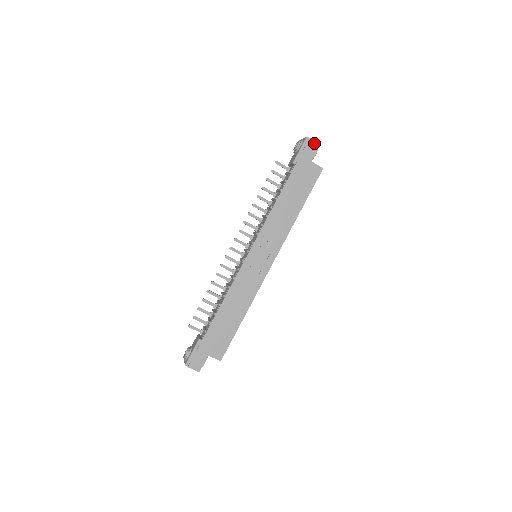
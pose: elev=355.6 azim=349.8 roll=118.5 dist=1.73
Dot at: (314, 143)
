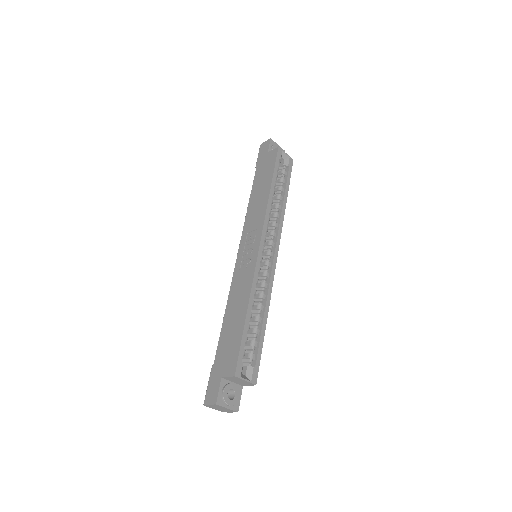
Dot at: (266, 142)
